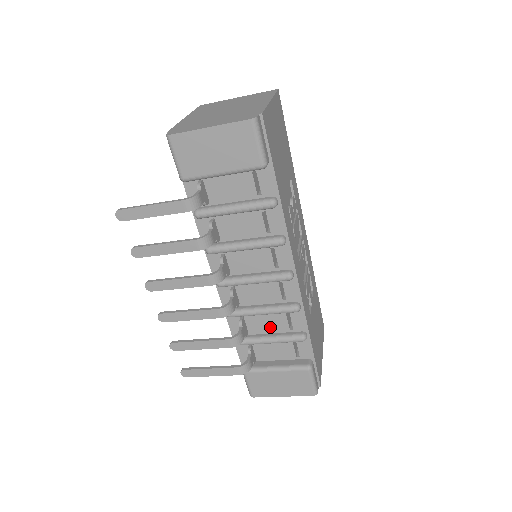
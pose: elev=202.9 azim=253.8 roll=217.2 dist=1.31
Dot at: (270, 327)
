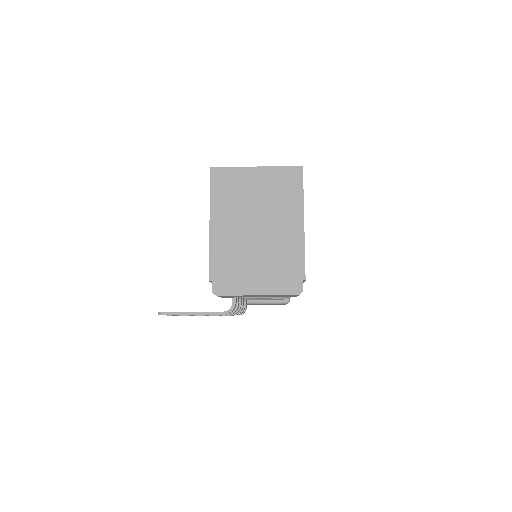
Dot at: occluded
